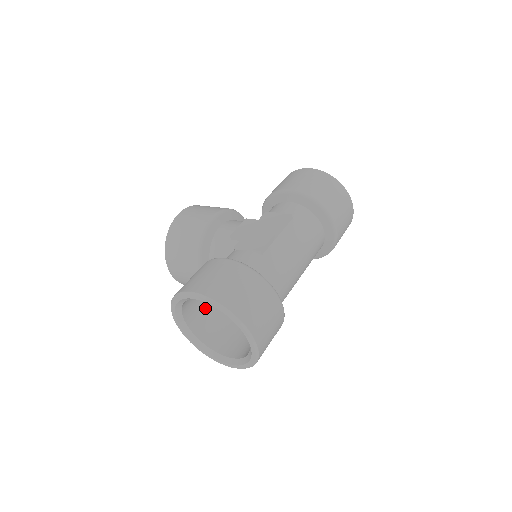
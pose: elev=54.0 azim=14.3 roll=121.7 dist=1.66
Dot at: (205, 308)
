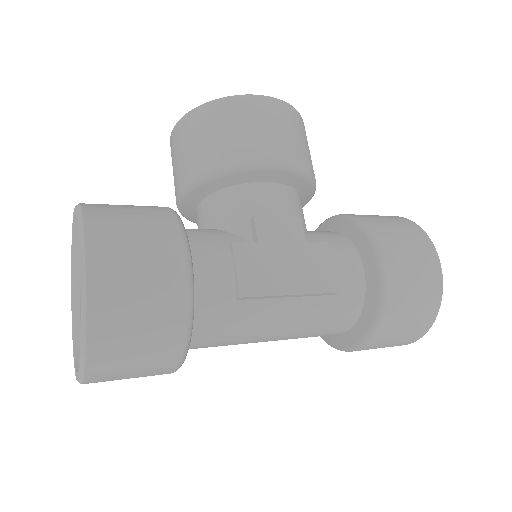
Dot at: occluded
